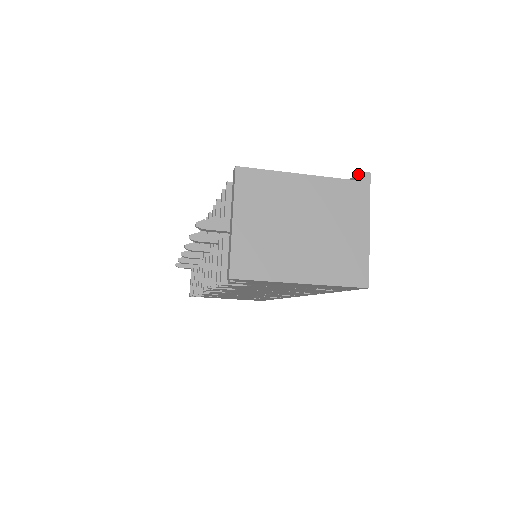
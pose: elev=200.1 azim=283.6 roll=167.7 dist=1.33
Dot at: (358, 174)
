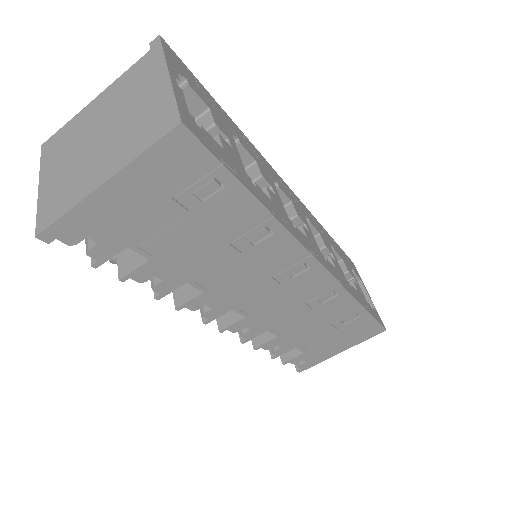
Dot at: occluded
